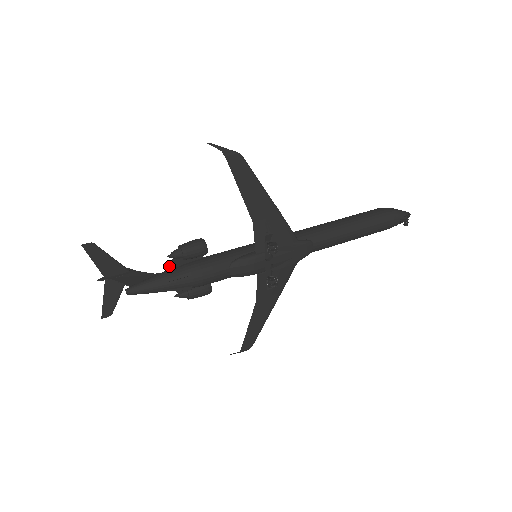
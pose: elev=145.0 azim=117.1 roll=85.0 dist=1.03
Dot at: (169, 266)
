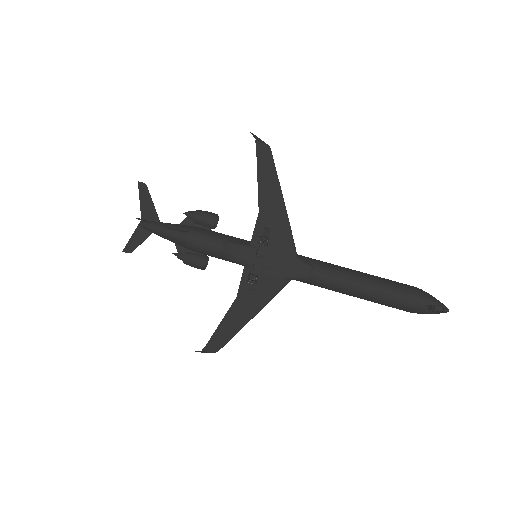
Dot at: (181, 222)
